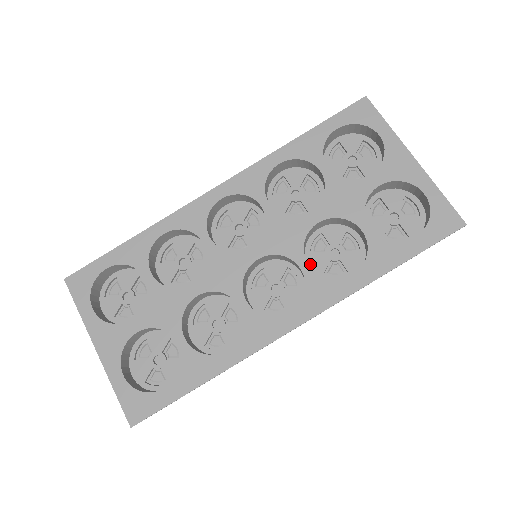
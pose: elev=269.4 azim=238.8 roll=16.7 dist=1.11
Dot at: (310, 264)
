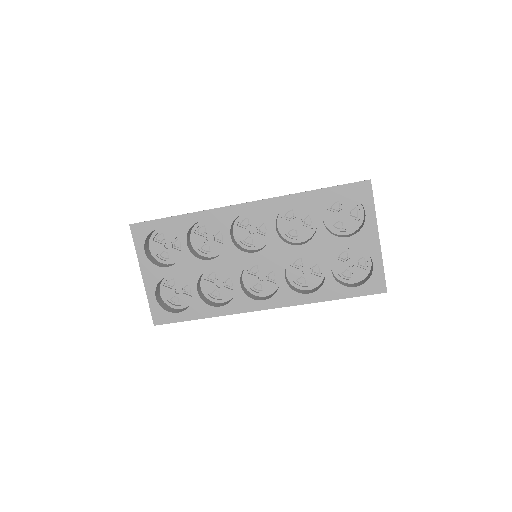
Dot at: (287, 272)
